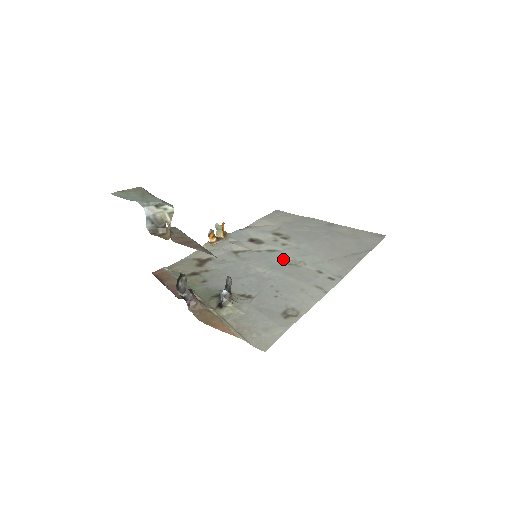
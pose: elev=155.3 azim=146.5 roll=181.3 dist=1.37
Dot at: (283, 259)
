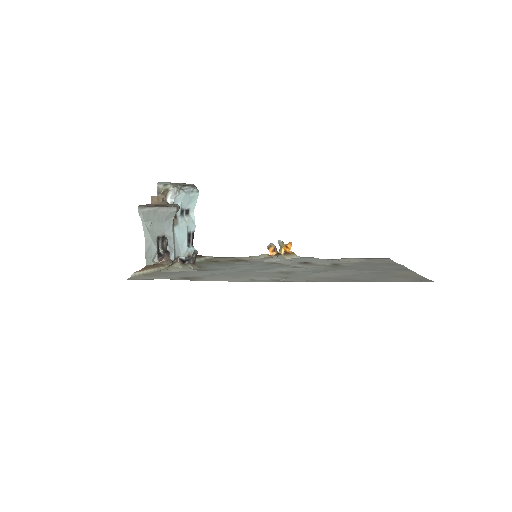
Dot at: (286, 269)
